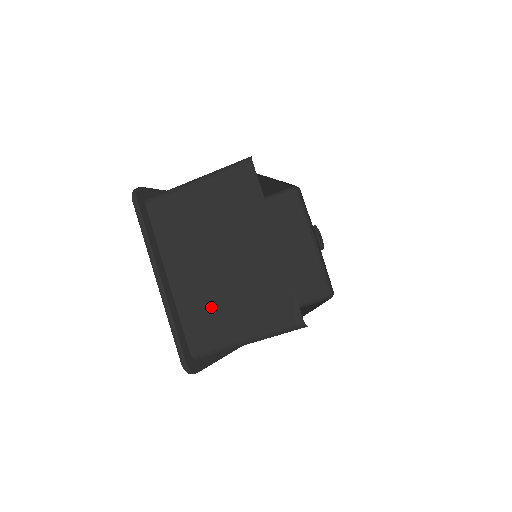
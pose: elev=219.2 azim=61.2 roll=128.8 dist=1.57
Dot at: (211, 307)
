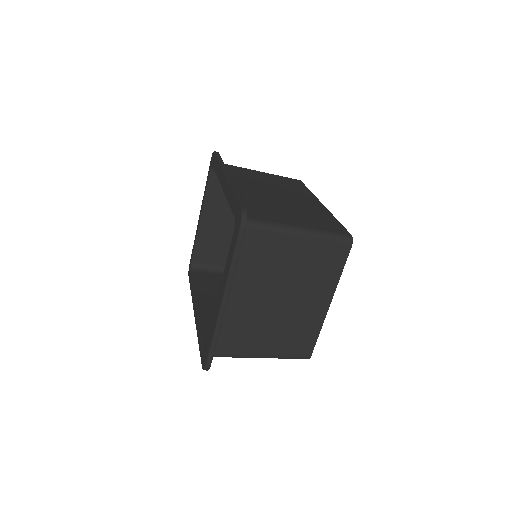
Dot at: (250, 329)
